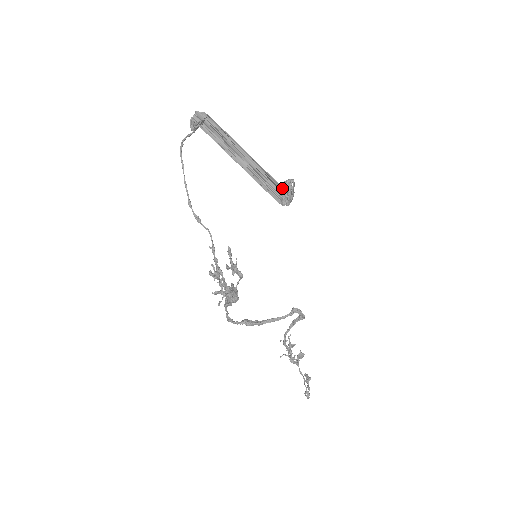
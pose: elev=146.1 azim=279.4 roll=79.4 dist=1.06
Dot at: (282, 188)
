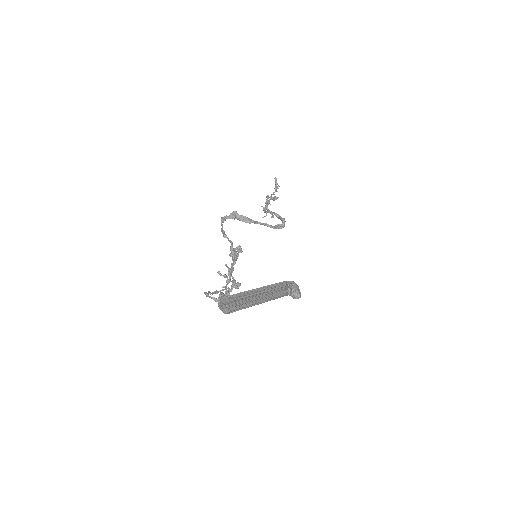
Dot at: occluded
